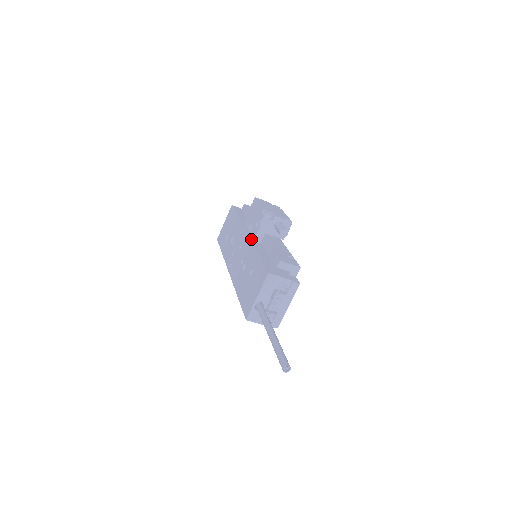
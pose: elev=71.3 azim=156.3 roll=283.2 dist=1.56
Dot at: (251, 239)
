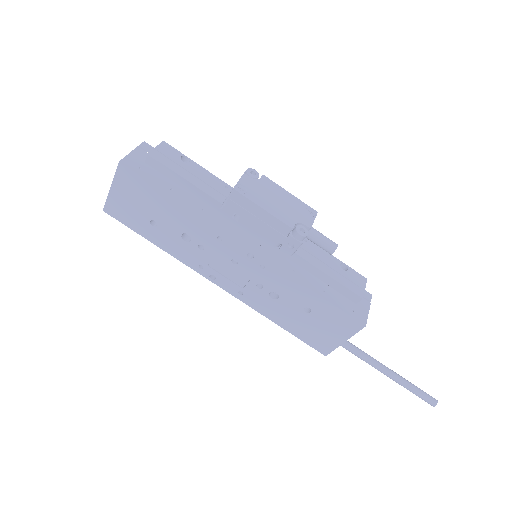
Dot at: (270, 261)
